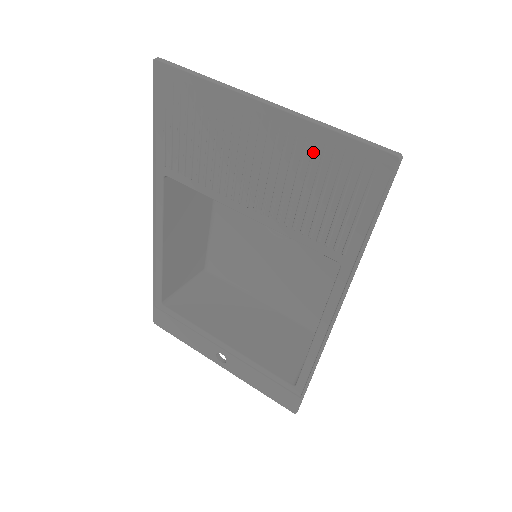
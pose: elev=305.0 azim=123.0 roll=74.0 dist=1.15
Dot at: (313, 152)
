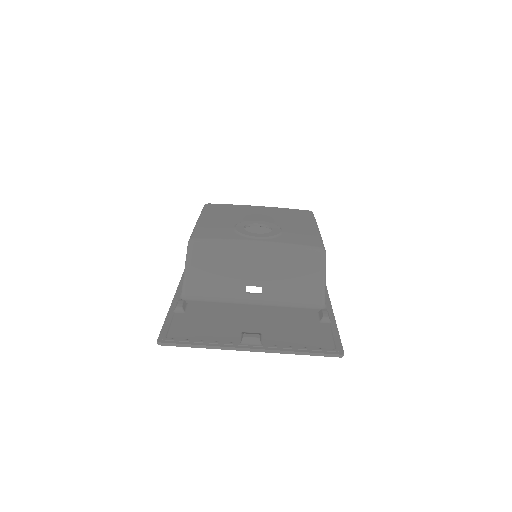
Dot at: occluded
